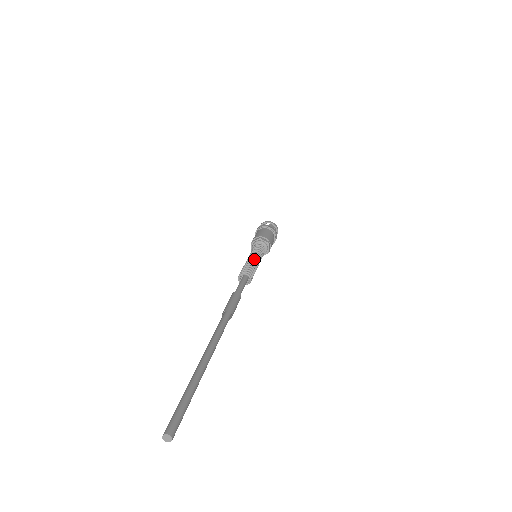
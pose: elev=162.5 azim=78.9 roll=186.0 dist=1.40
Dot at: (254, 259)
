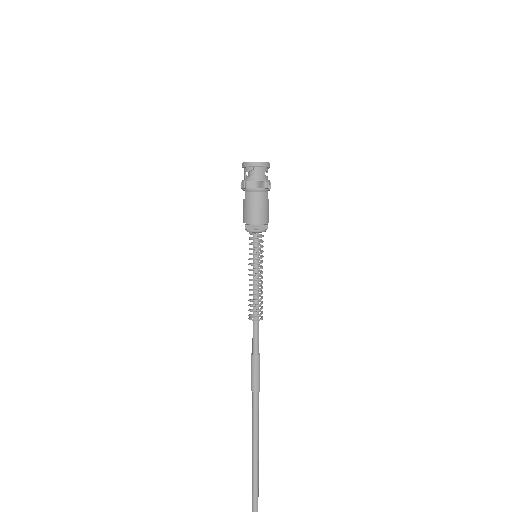
Dot at: (258, 280)
